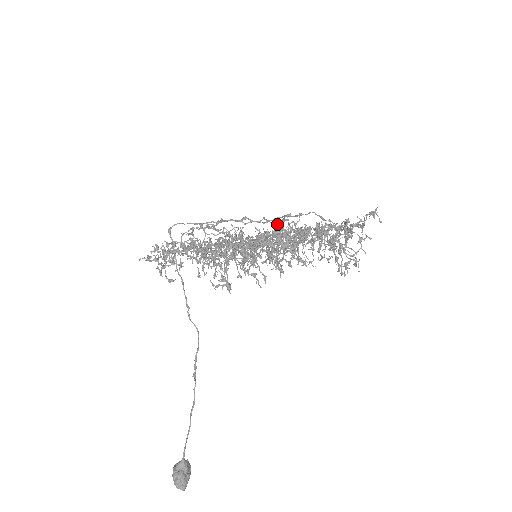
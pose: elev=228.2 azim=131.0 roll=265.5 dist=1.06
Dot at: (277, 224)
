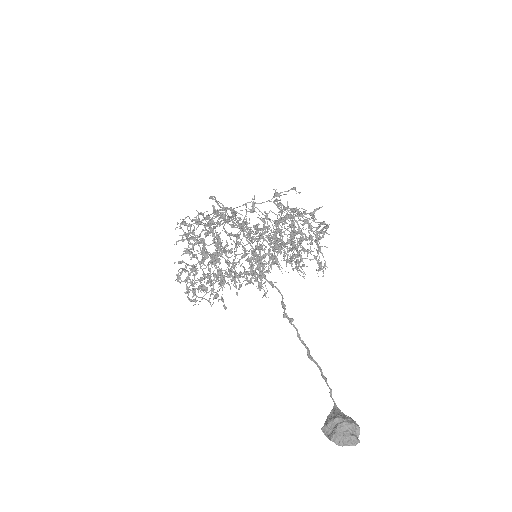
Dot at: (235, 257)
